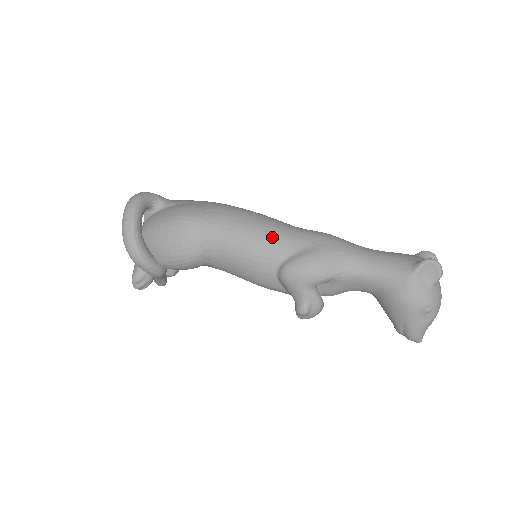
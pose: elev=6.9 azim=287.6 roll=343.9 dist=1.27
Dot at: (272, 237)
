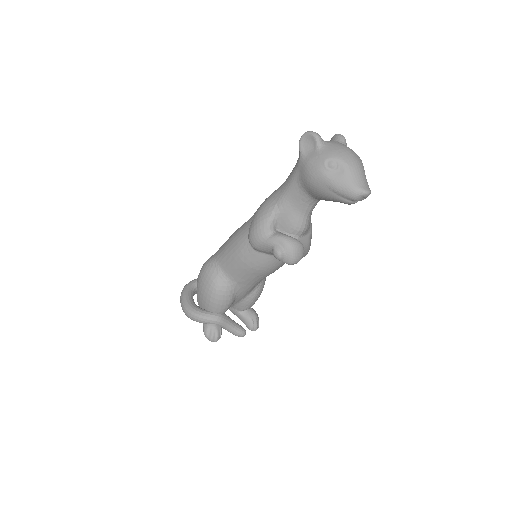
Dot at: (239, 231)
